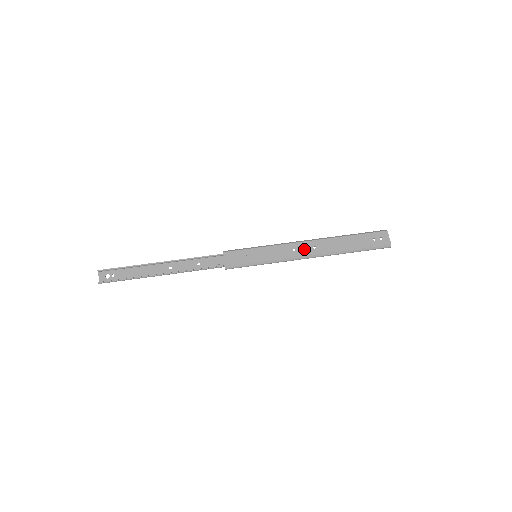
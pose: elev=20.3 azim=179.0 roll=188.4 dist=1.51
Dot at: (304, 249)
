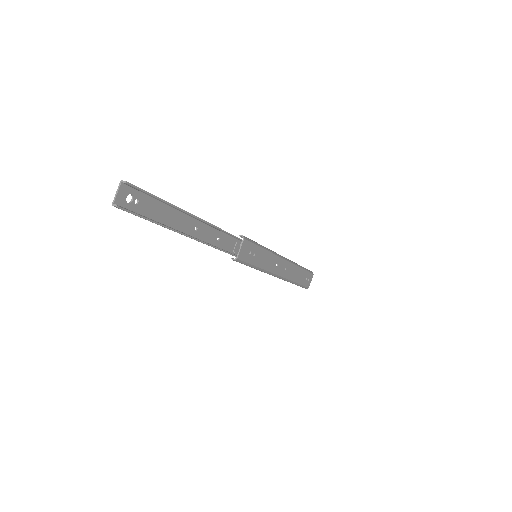
Dot at: (281, 268)
